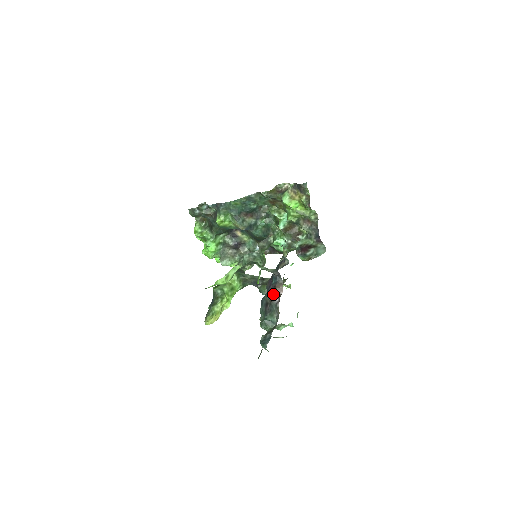
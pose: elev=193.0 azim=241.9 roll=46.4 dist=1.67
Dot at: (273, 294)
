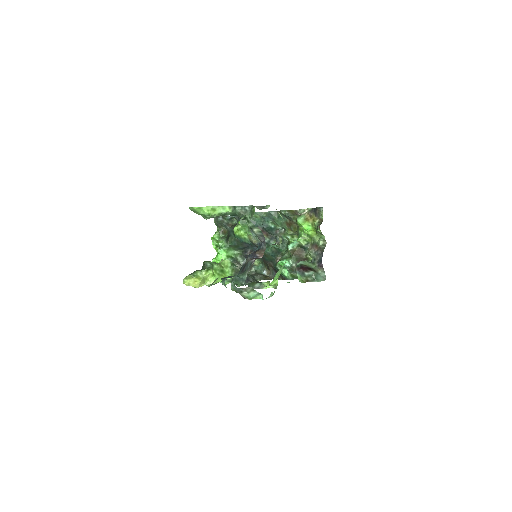
Dot at: (253, 256)
